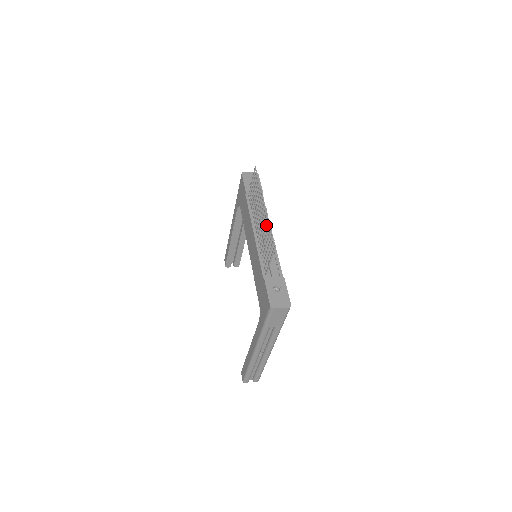
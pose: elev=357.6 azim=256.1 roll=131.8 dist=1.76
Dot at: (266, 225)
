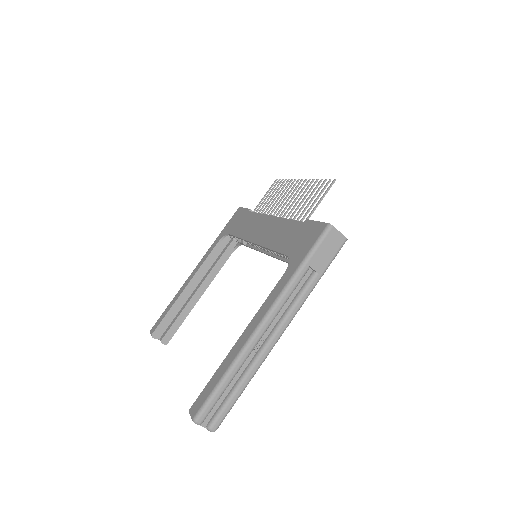
Dot at: (308, 187)
